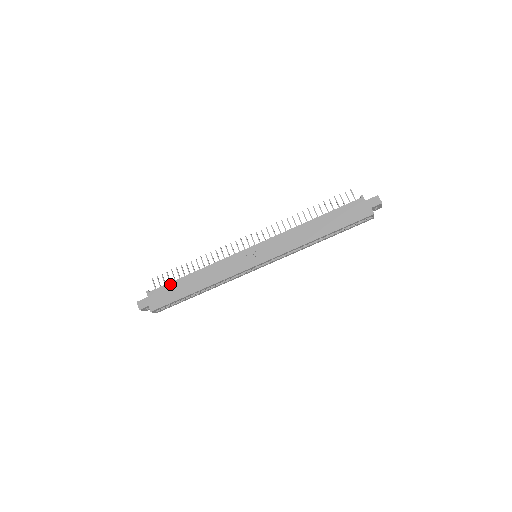
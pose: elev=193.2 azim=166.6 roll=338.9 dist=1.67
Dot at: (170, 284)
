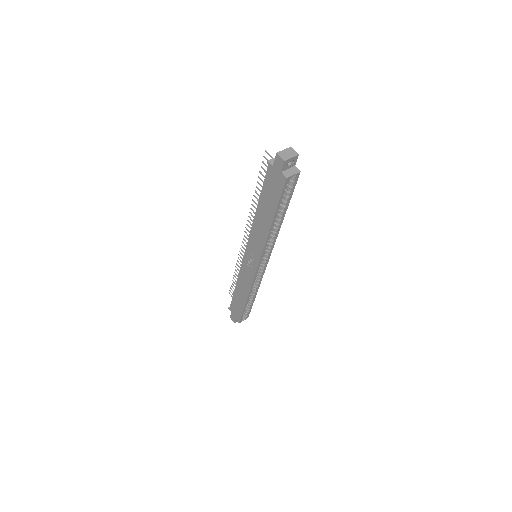
Dot at: (233, 300)
